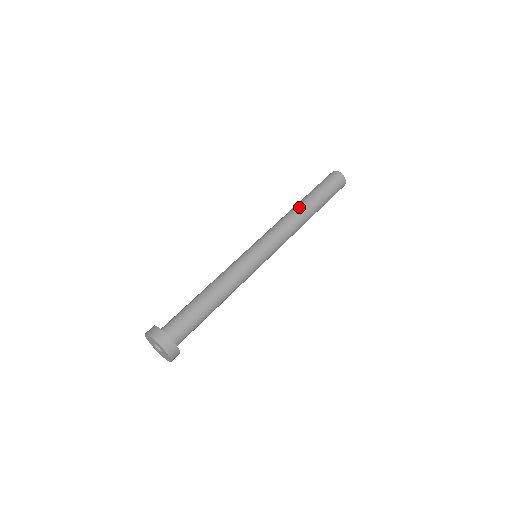
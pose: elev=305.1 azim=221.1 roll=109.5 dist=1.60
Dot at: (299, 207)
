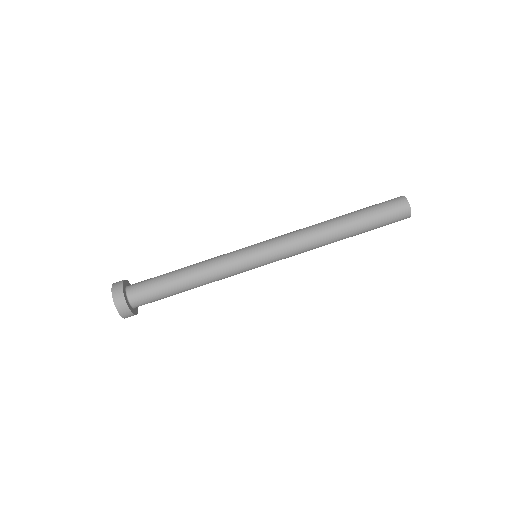
Dot at: (332, 226)
